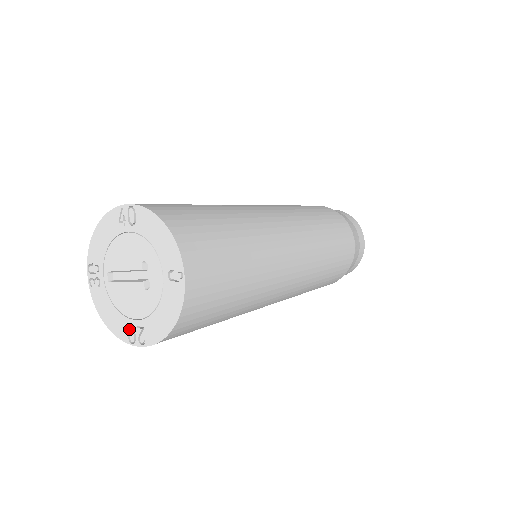
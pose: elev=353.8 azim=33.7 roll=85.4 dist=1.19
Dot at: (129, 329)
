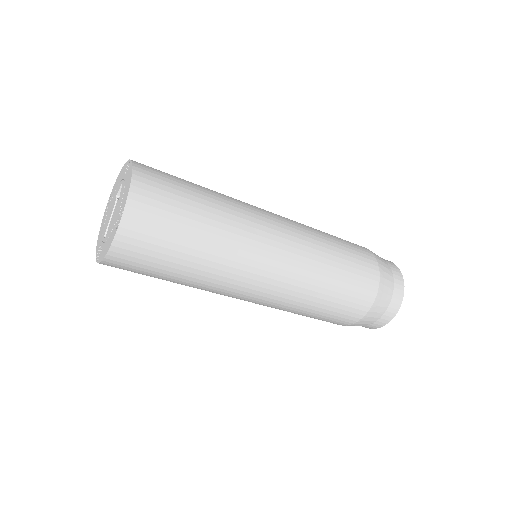
Dot at: (116, 225)
